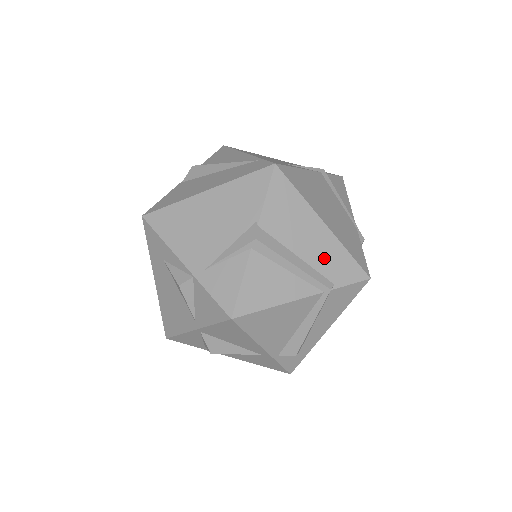
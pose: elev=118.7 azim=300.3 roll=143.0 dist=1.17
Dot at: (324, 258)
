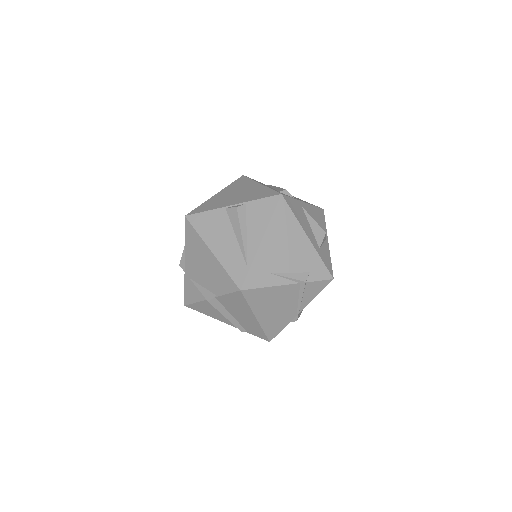
Dot at: (247, 324)
